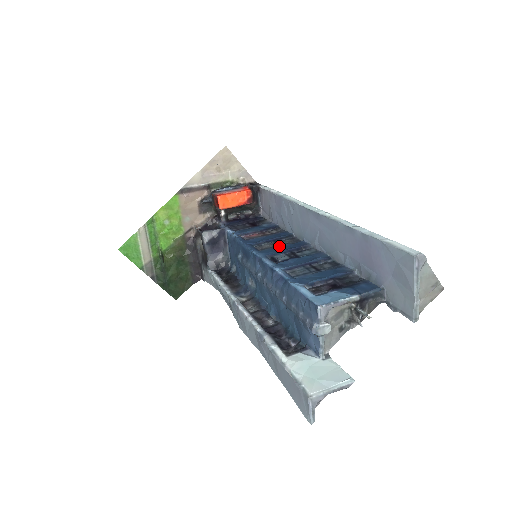
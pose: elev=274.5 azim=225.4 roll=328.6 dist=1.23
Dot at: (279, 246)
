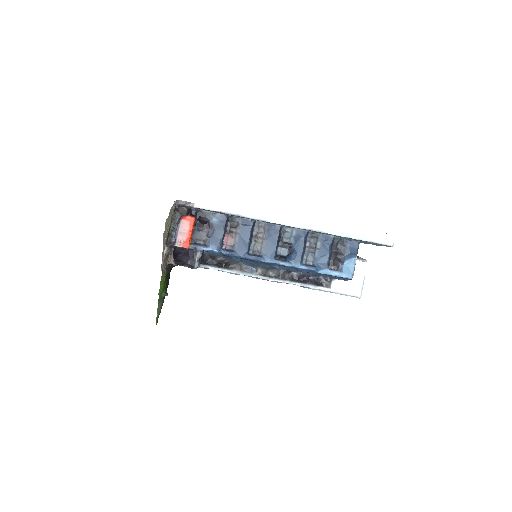
Dot at: (266, 242)
